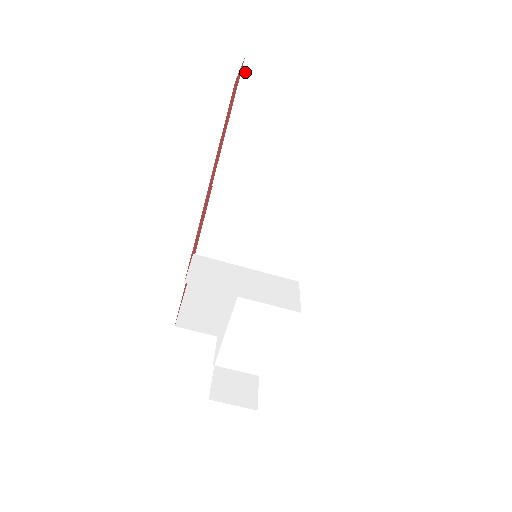
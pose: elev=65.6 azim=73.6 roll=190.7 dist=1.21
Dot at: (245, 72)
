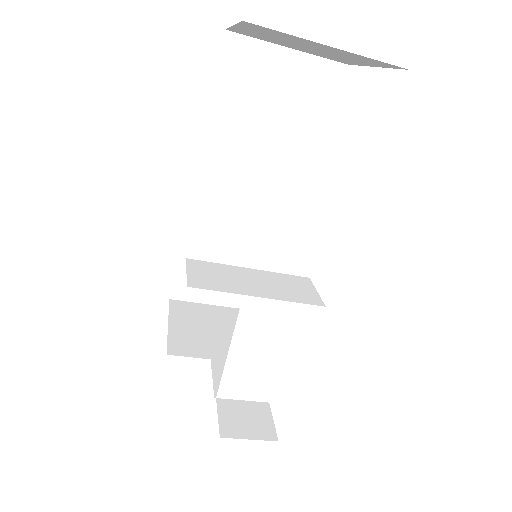
Dot at: (226, 47)
